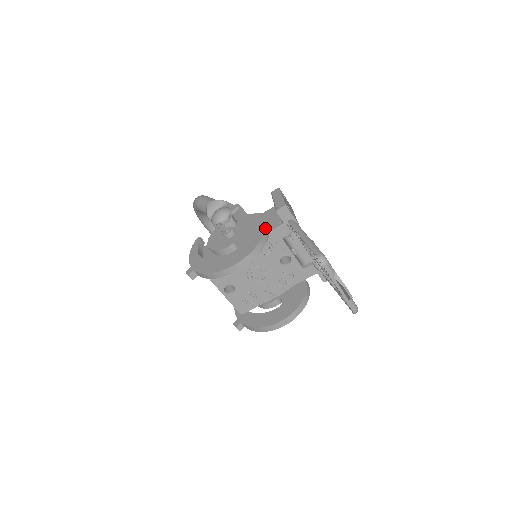
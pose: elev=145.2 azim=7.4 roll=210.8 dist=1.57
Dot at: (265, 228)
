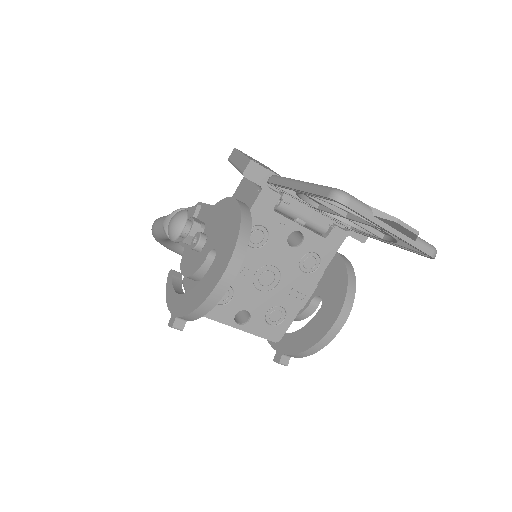
Dot at: (239, 207)
